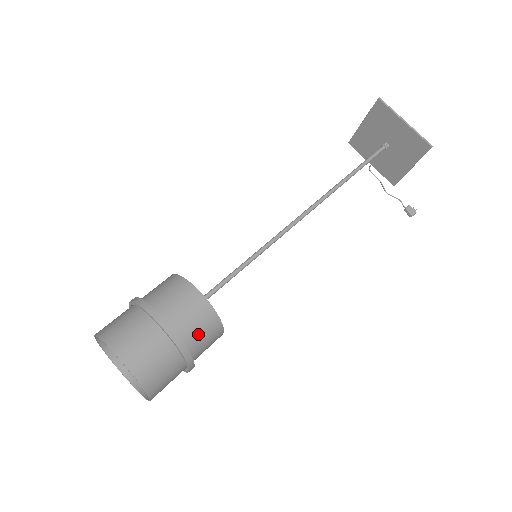
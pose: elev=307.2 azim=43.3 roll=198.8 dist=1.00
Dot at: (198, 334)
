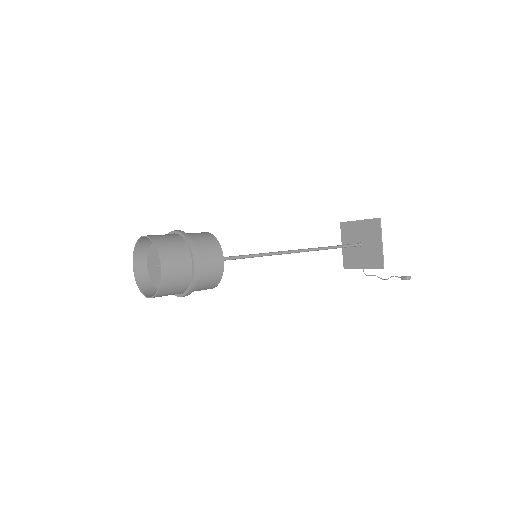
Dot at: (200, 239)
